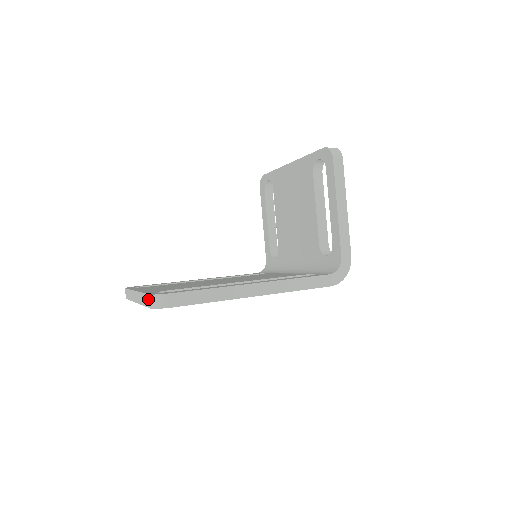
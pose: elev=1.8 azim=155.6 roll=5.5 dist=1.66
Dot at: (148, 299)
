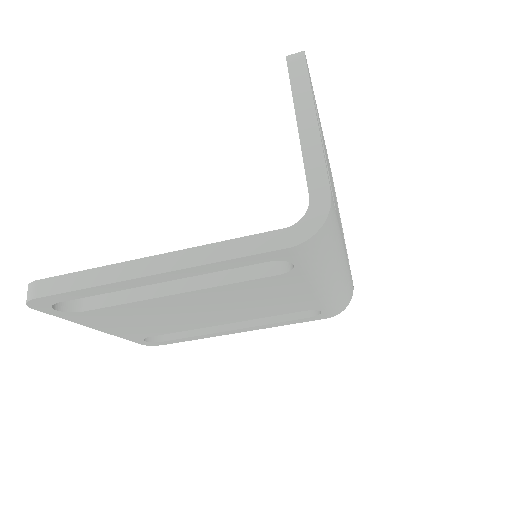
Dot at: occluded
